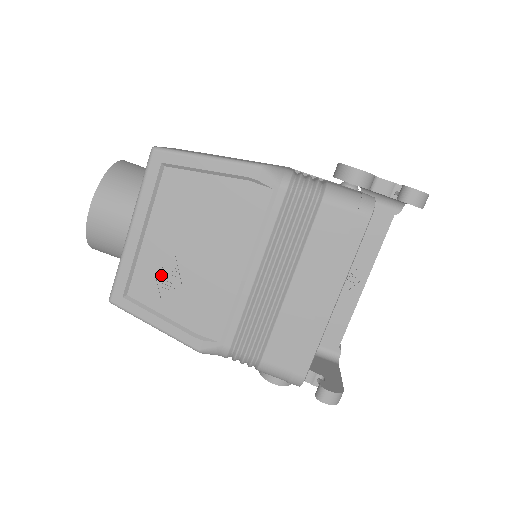
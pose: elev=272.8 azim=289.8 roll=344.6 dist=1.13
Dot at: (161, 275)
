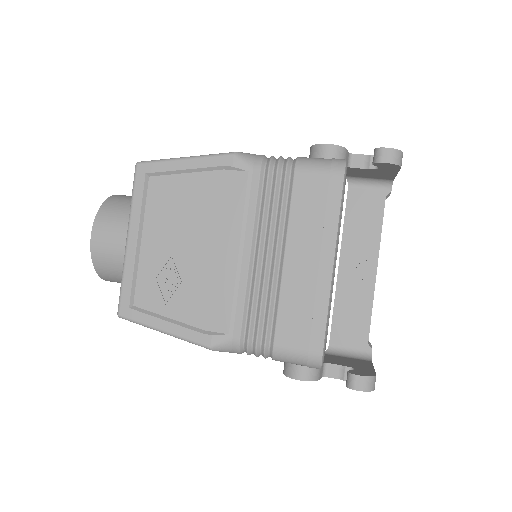
Dot at: (161, 278)
